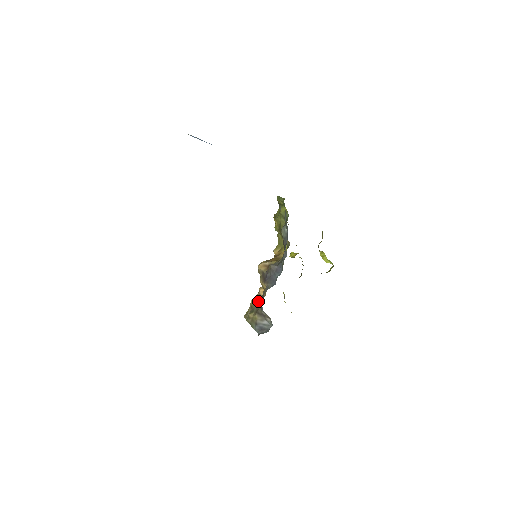
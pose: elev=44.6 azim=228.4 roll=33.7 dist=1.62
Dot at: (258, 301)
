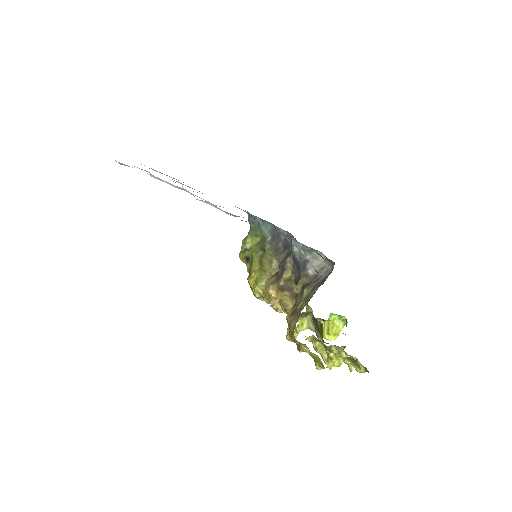
Dot at: occluded
